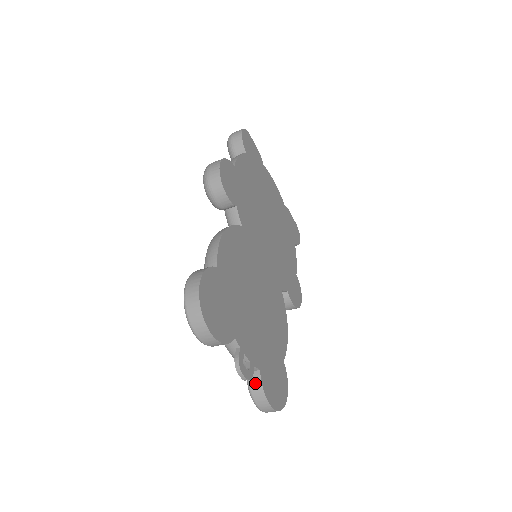
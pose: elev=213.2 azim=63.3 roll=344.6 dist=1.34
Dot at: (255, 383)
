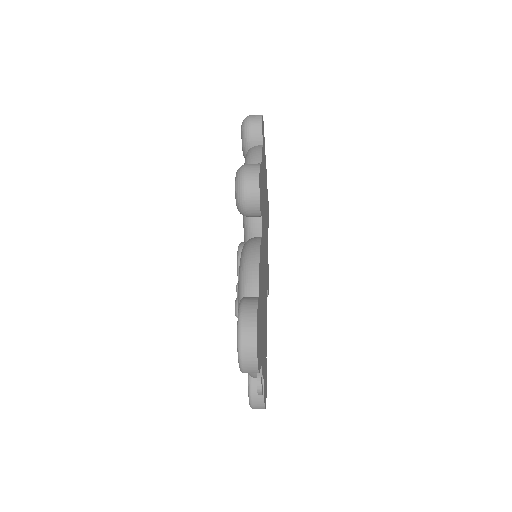
Dot at: occluded
